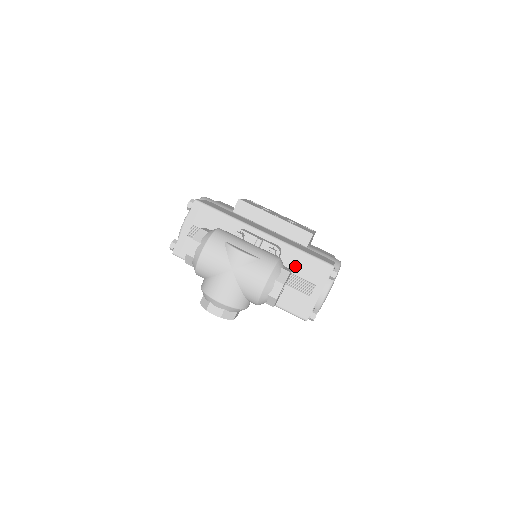
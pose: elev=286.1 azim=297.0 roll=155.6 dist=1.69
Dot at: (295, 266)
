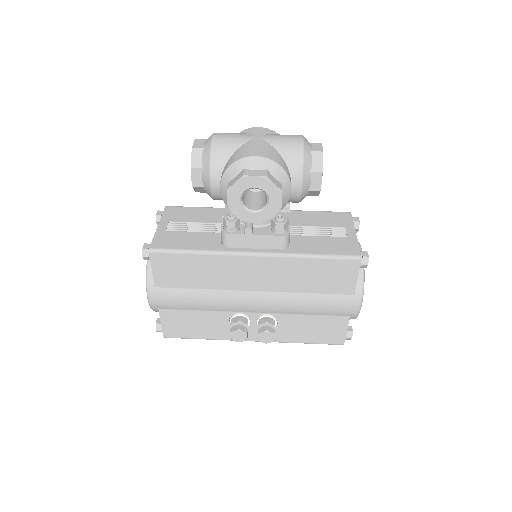
Dot at: (311, 221)
